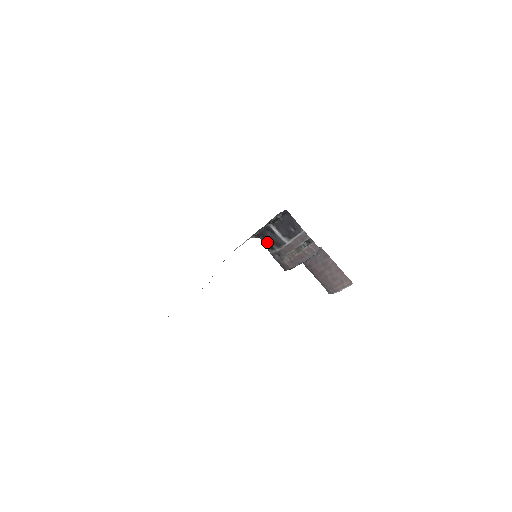
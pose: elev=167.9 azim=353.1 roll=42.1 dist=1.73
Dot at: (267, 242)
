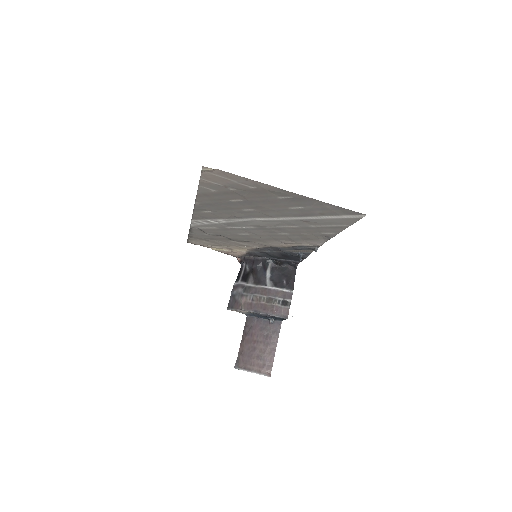
Dot at: (247, 272)
